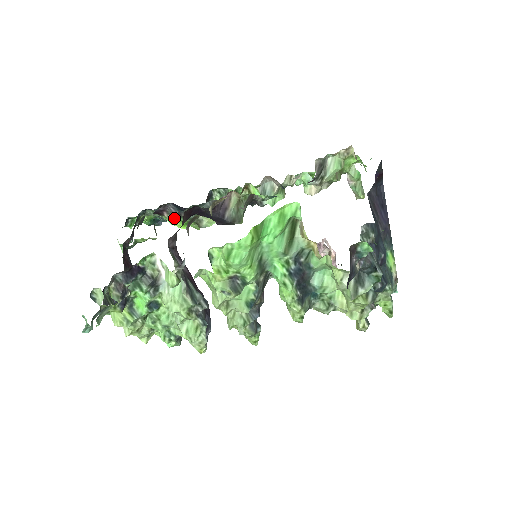
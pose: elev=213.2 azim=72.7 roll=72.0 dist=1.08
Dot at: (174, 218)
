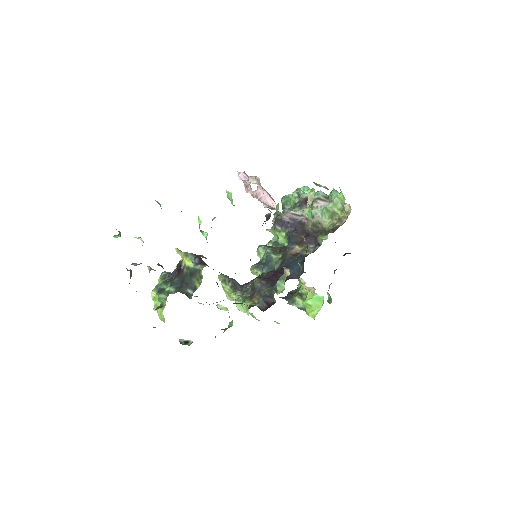
Dot at: occluded
